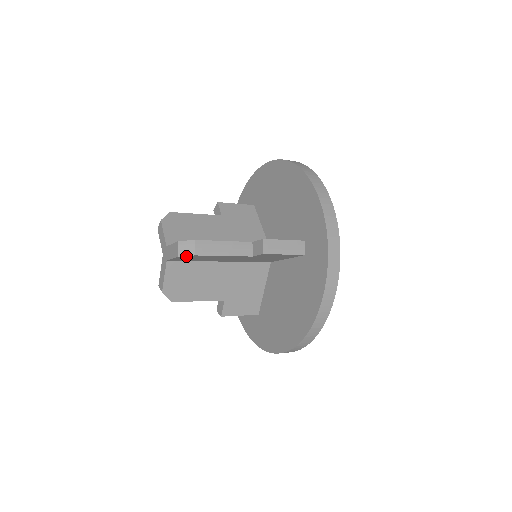
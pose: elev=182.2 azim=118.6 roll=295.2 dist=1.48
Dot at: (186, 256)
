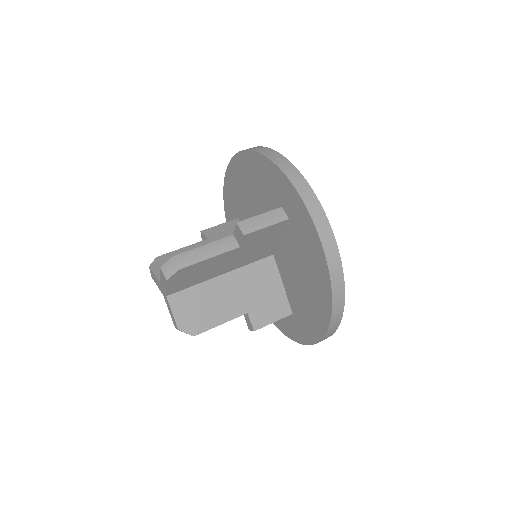
Dot at: occluded
